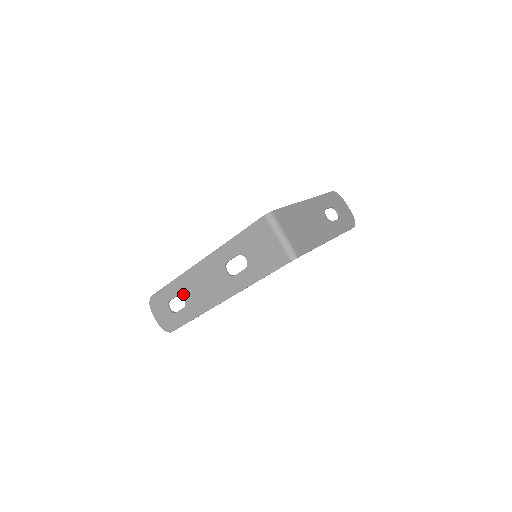
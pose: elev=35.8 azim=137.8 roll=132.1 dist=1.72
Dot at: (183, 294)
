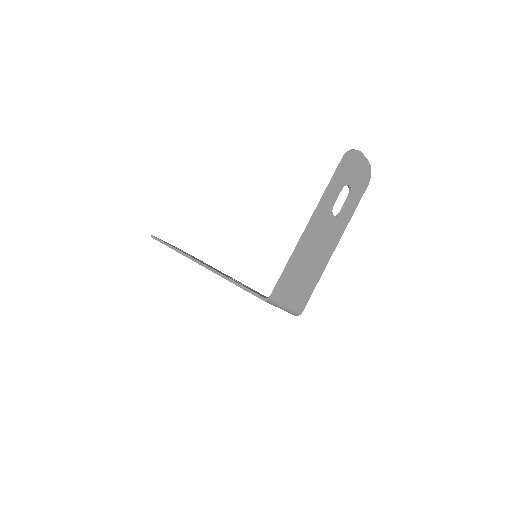
Dot at: occluded
